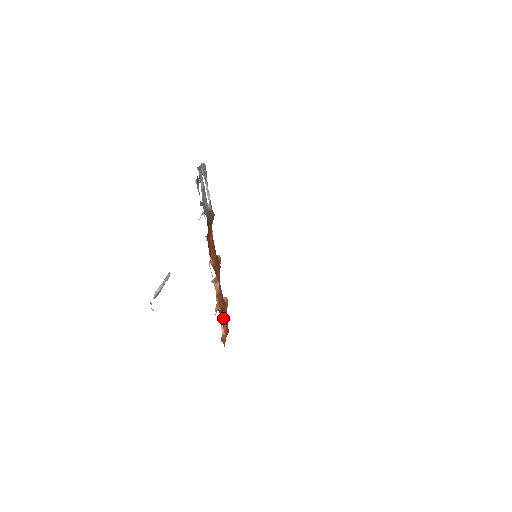
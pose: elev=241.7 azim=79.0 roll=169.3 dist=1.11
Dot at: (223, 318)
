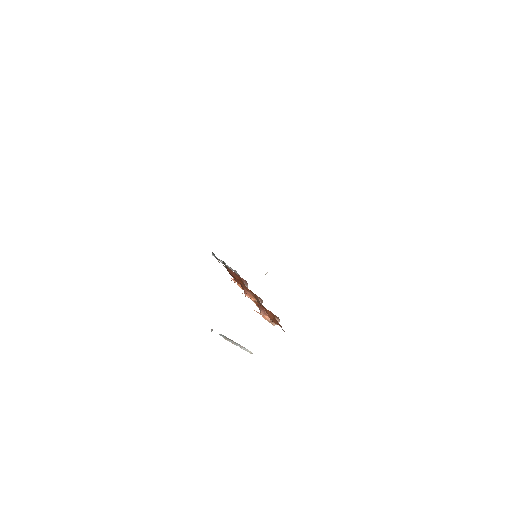
Dot at: (259, 305)
